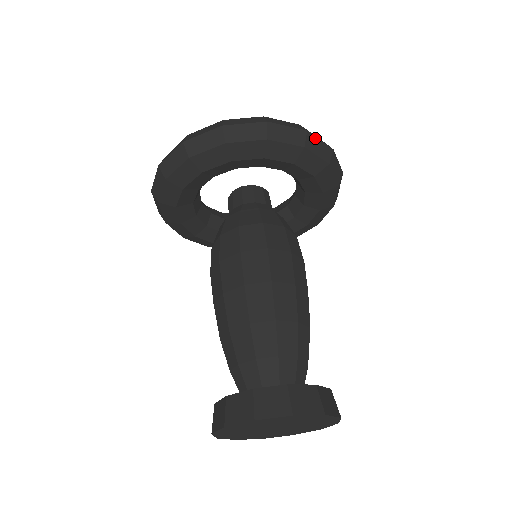
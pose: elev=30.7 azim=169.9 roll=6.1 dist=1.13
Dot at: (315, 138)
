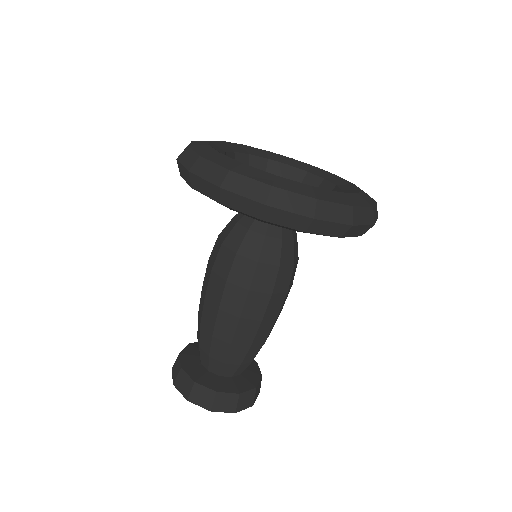
Dot at: (280, 210)
